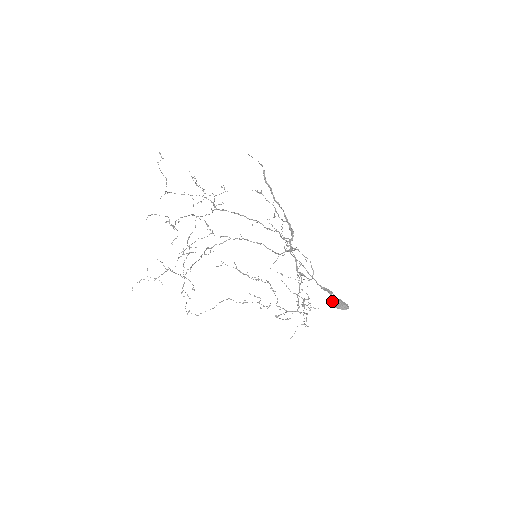
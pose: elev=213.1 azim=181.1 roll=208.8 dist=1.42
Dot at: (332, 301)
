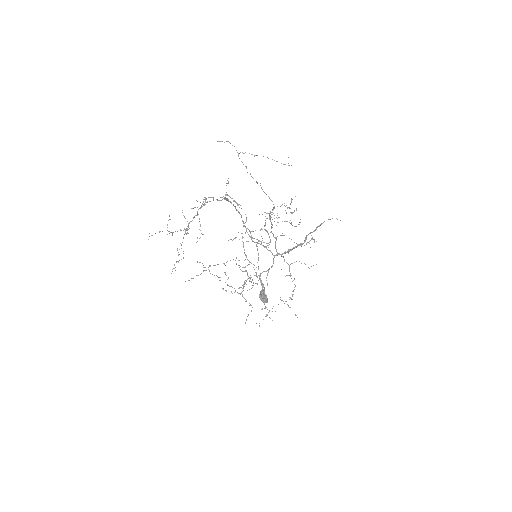
Dot at: occluded
